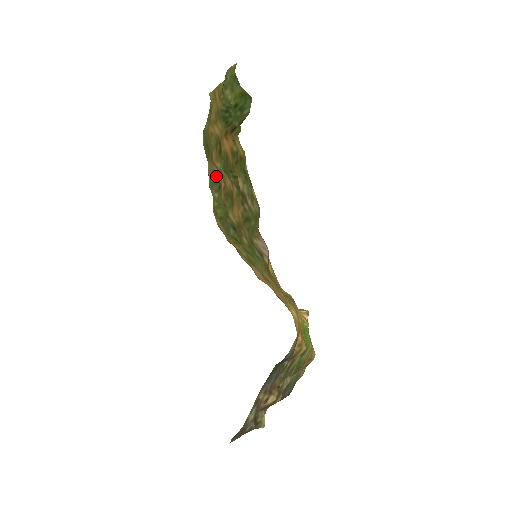
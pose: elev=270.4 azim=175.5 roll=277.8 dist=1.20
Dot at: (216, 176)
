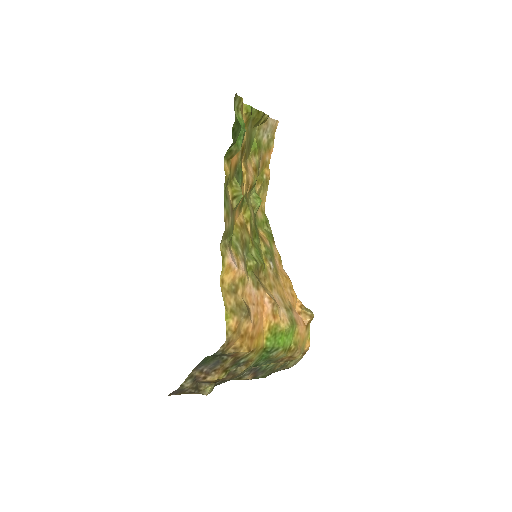
Dot at: occluded
